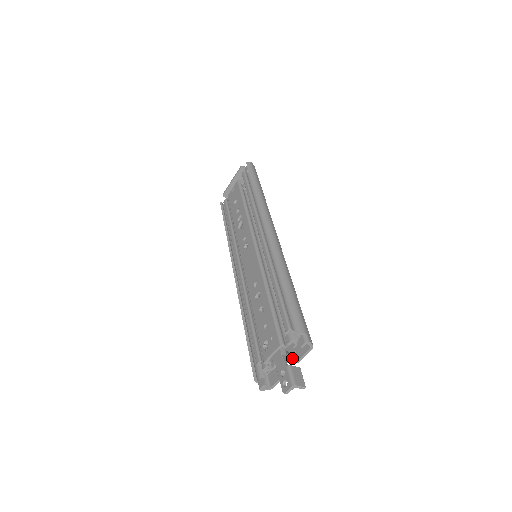
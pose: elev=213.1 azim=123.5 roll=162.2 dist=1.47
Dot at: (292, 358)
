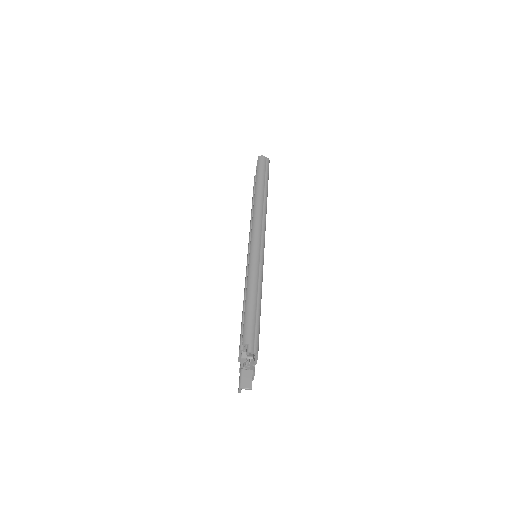
Dot at: (252, 360)
